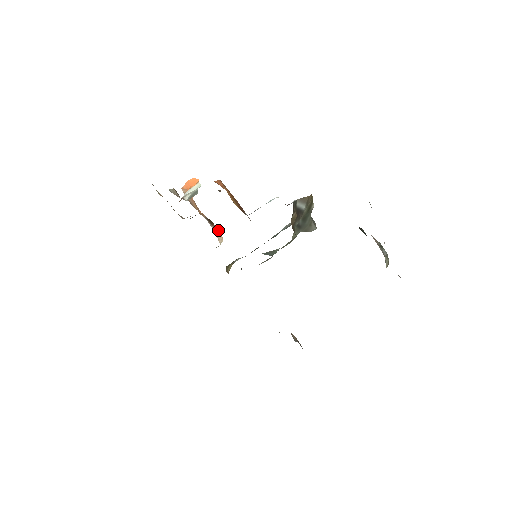
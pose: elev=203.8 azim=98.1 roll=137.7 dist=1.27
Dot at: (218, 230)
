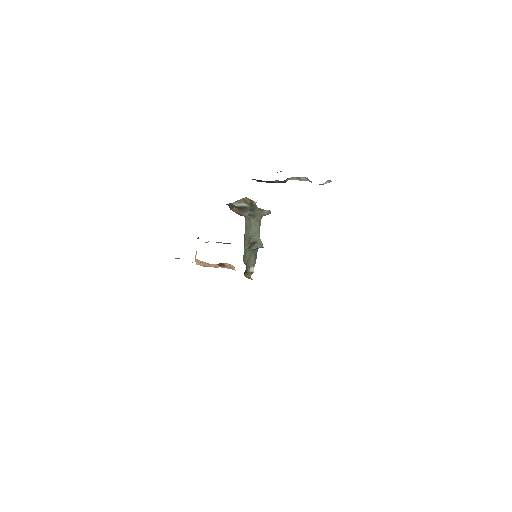
Dot at: (229, 265)
